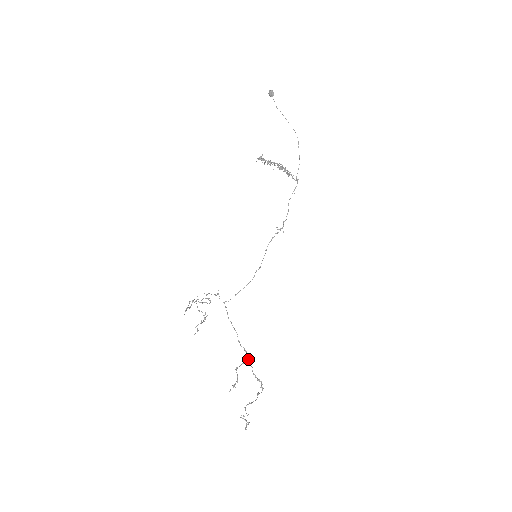
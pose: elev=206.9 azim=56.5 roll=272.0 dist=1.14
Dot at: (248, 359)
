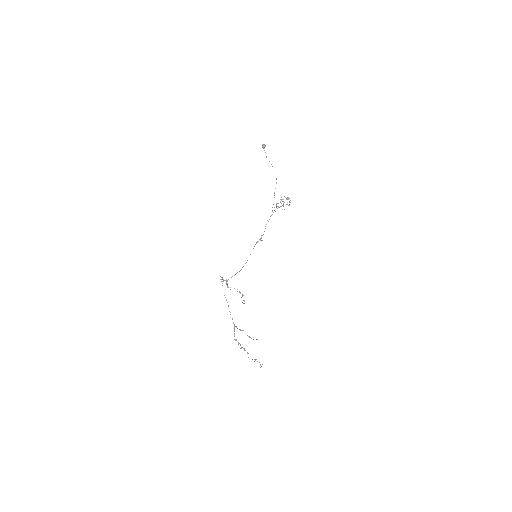
Dot at: (234, 325)
